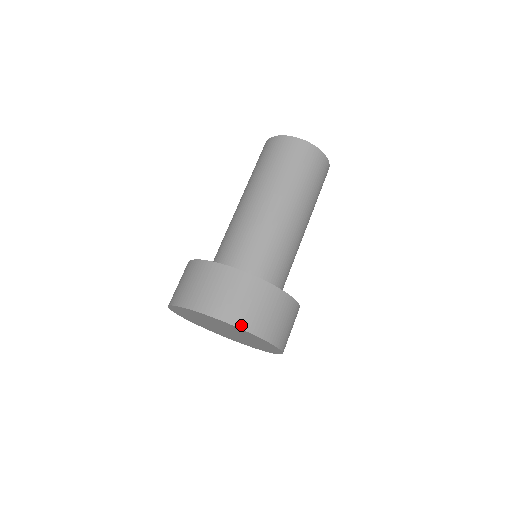
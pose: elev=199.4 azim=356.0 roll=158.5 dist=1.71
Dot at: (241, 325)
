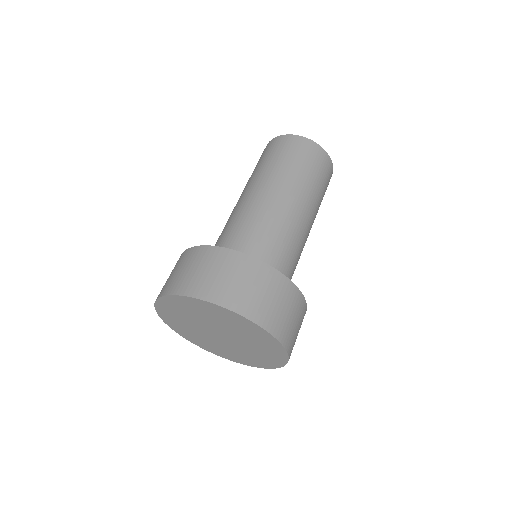
Dot at: (177, 292)
